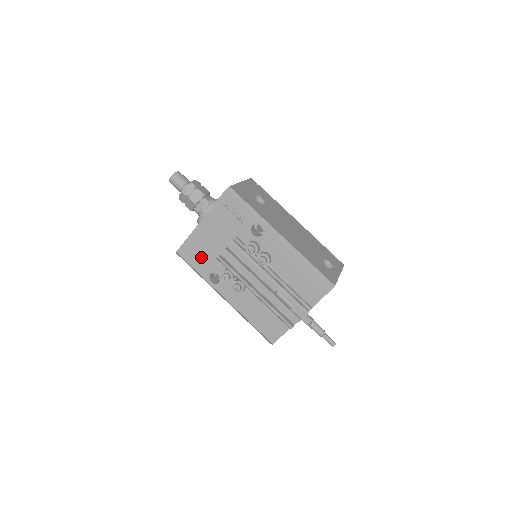
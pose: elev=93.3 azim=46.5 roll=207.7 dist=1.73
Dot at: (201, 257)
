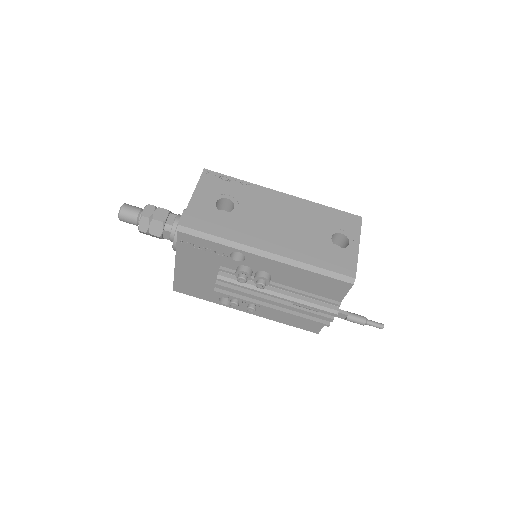
Dot at: (199, 289)
